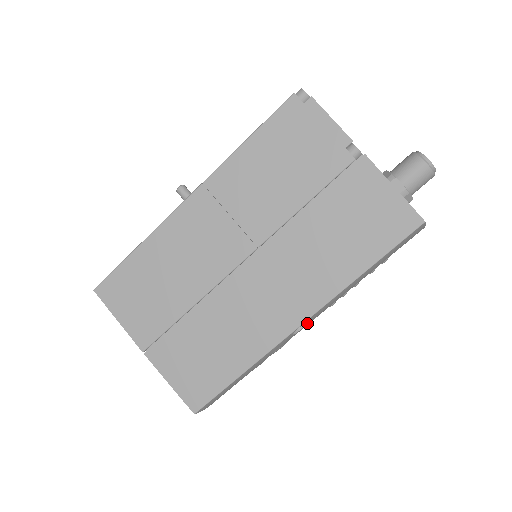
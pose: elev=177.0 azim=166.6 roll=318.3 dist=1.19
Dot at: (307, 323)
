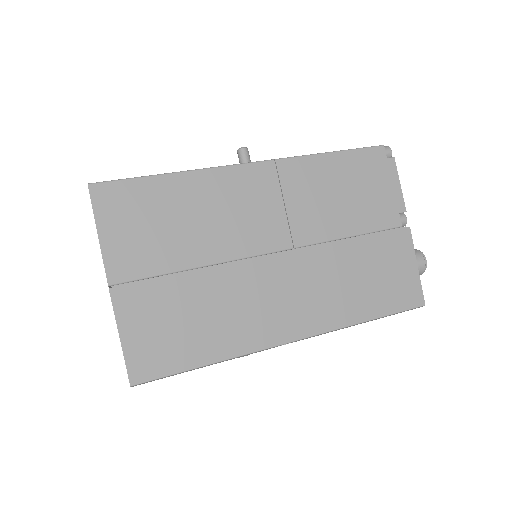
Dot at: occluded
